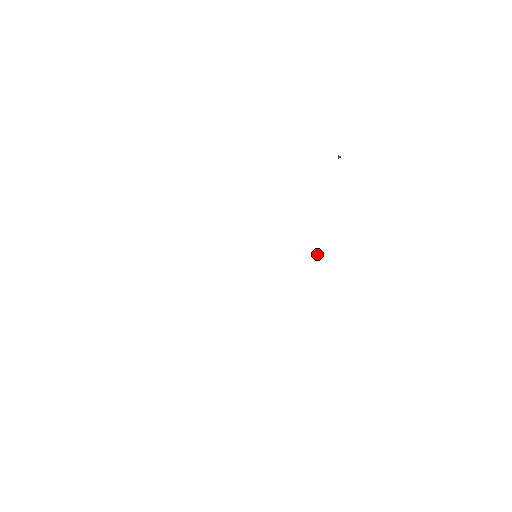
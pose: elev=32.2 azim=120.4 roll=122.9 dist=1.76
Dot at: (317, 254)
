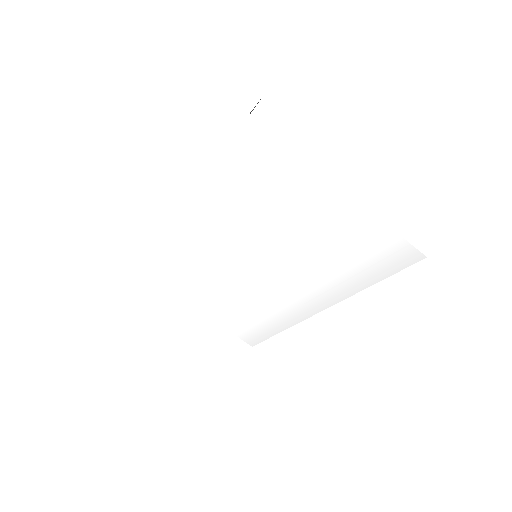
Dot at: (318, 240)
